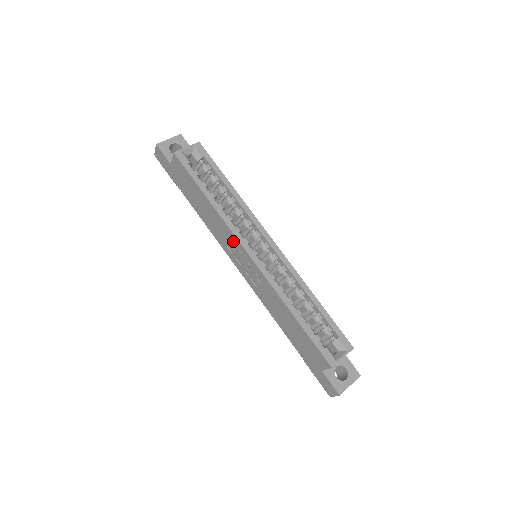
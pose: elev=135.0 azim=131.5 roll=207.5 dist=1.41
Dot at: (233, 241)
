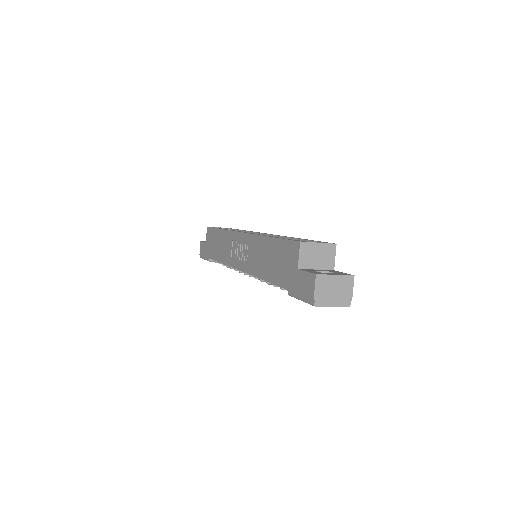
Dot at: (233, 240)
